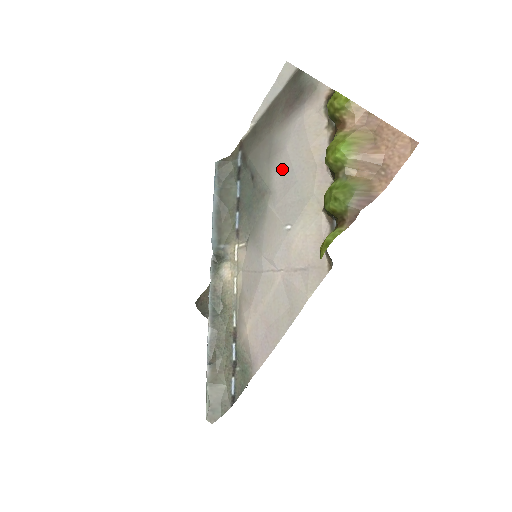
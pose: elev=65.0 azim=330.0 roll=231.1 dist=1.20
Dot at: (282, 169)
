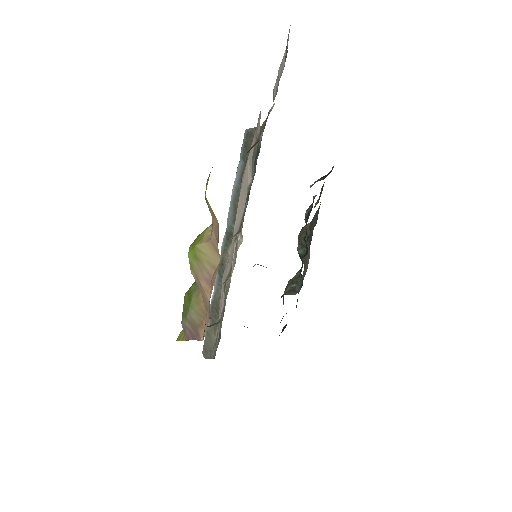
Dot at: occluded
